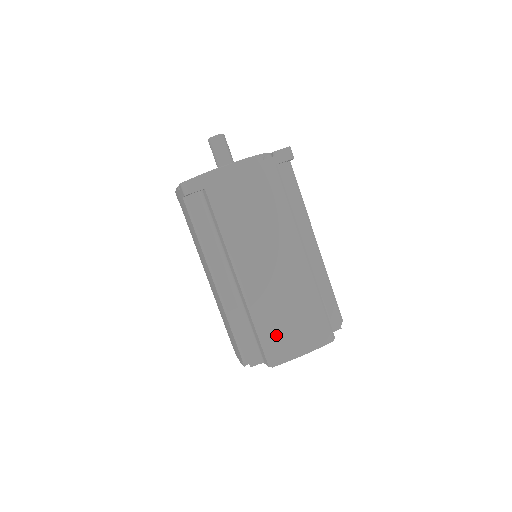
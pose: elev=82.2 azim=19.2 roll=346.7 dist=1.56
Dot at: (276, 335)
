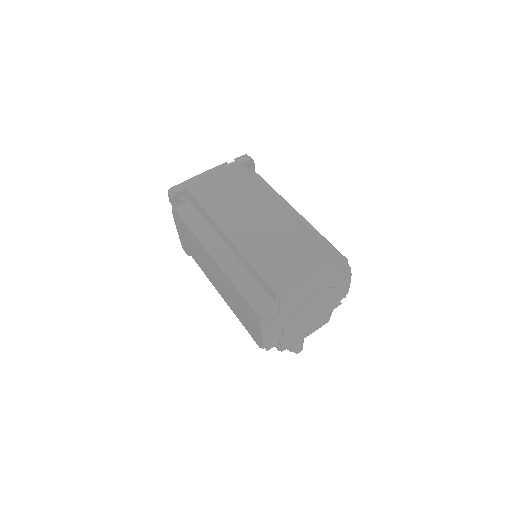
Dot at: (275, 267)
